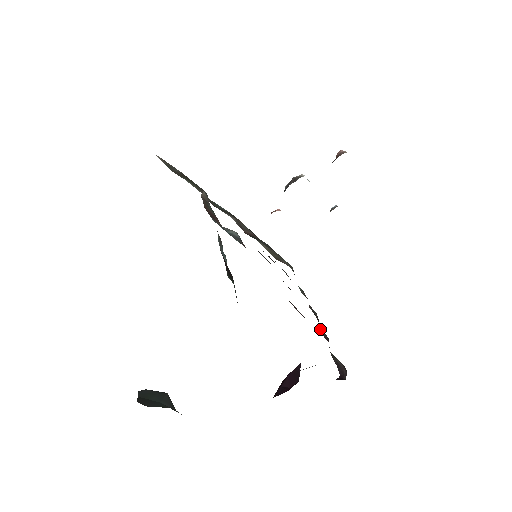
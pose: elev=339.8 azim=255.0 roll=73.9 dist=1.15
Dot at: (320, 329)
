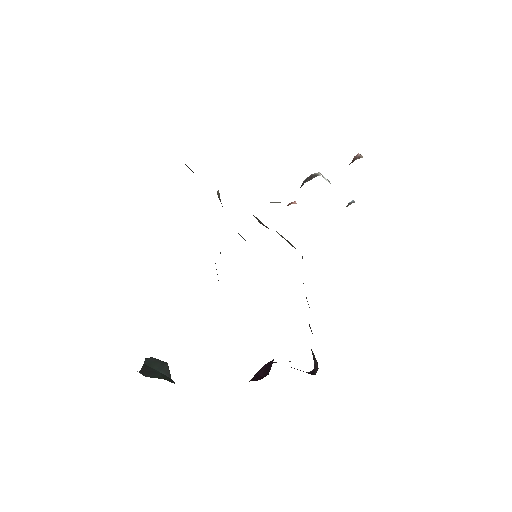
Dot at: occluded
